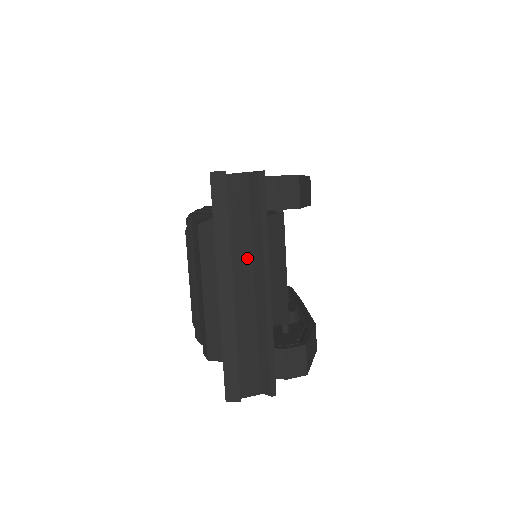
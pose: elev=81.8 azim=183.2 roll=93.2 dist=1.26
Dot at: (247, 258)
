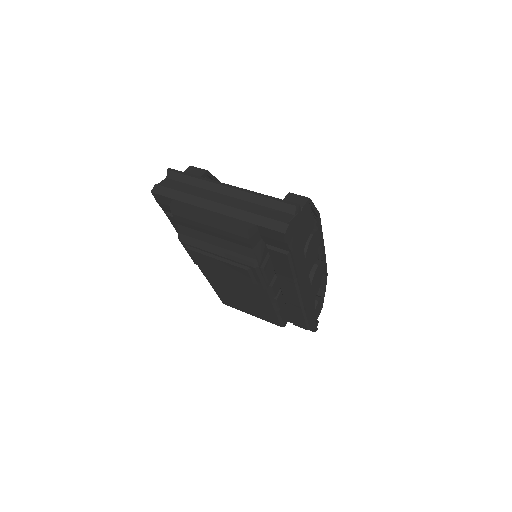
Dot at: (207, 193)
